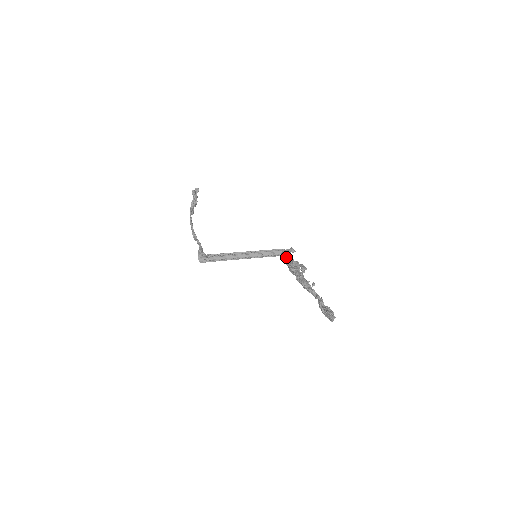
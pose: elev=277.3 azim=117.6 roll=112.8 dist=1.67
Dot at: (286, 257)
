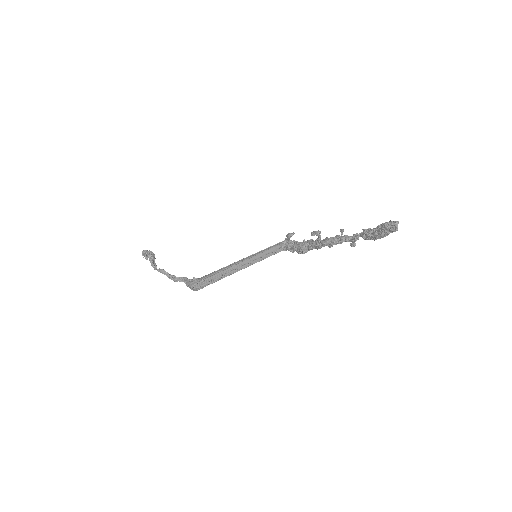
Dot at: (288, 244)
